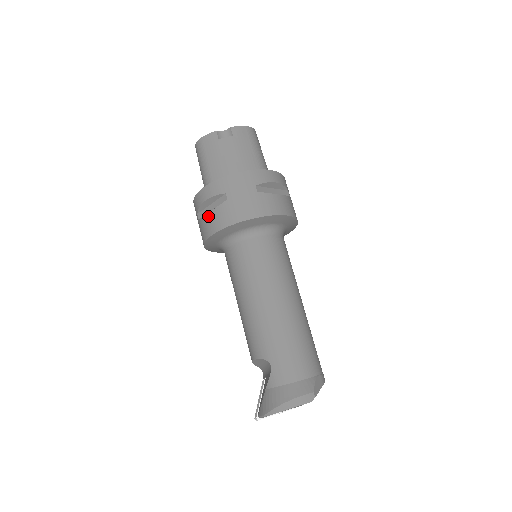
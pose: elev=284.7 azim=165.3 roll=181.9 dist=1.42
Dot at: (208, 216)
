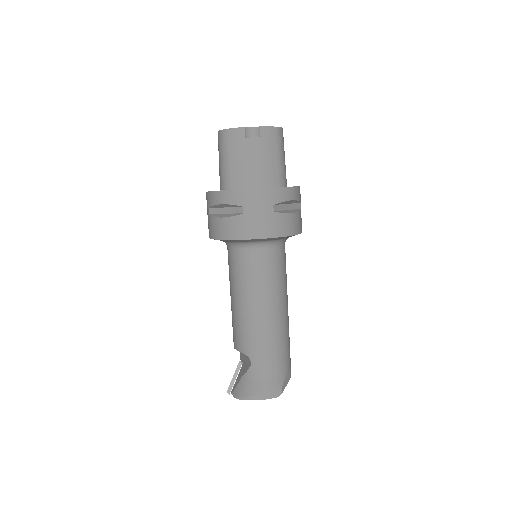
Dot at: (221, 220)
